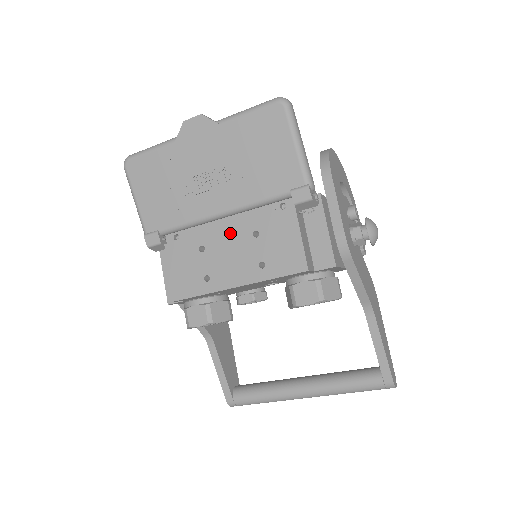
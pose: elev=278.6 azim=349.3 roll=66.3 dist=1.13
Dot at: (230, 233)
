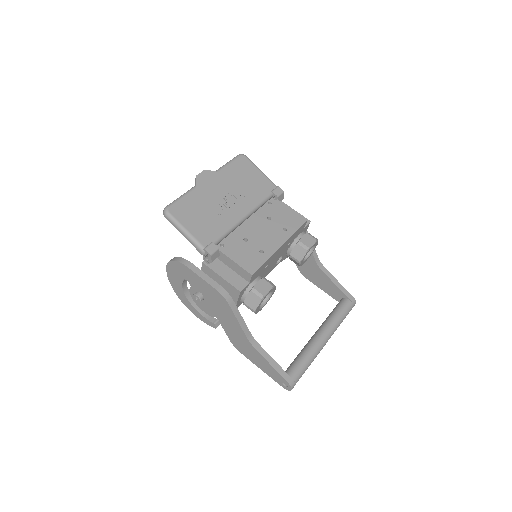
Dot at: (255, 225)
